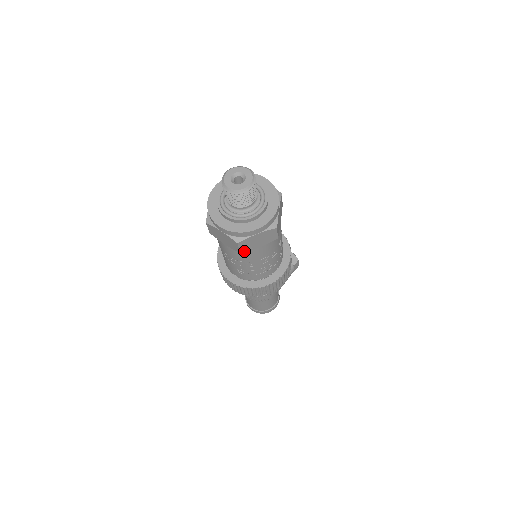
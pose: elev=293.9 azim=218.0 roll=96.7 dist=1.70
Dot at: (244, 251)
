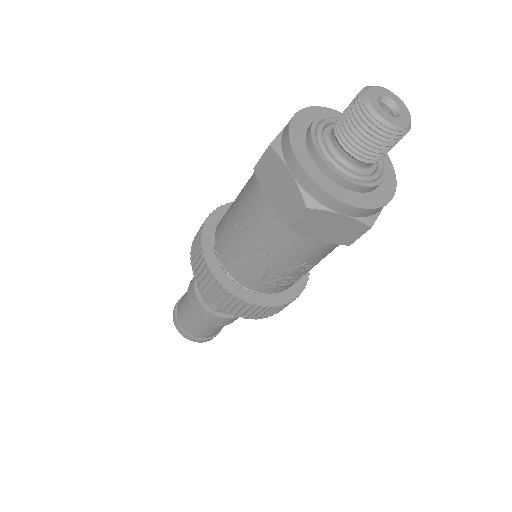
Dot at: (295, 229)
